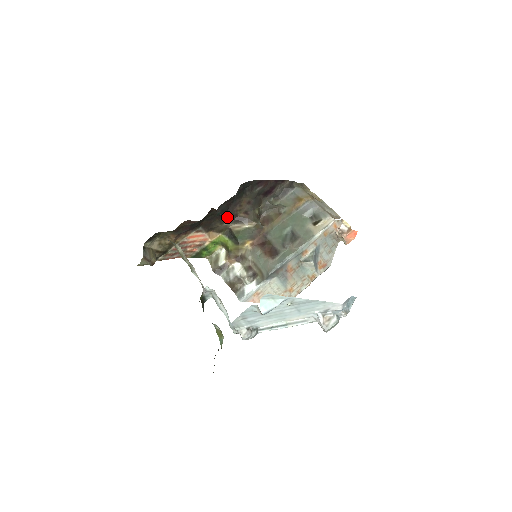
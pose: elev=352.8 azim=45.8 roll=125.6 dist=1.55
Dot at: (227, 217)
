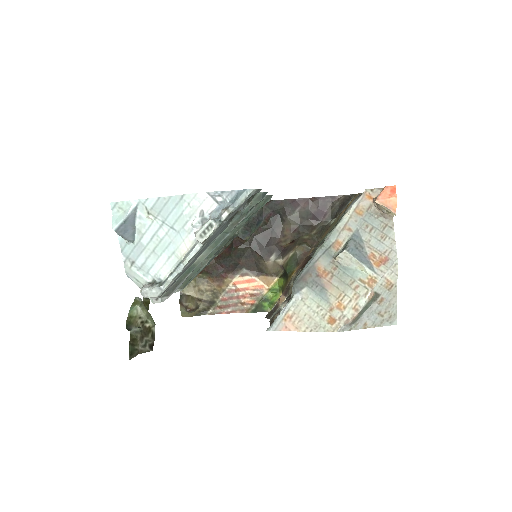
Dot at: (271, 251)
